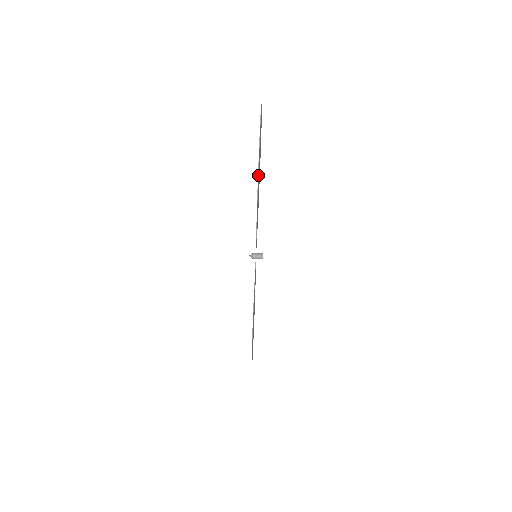
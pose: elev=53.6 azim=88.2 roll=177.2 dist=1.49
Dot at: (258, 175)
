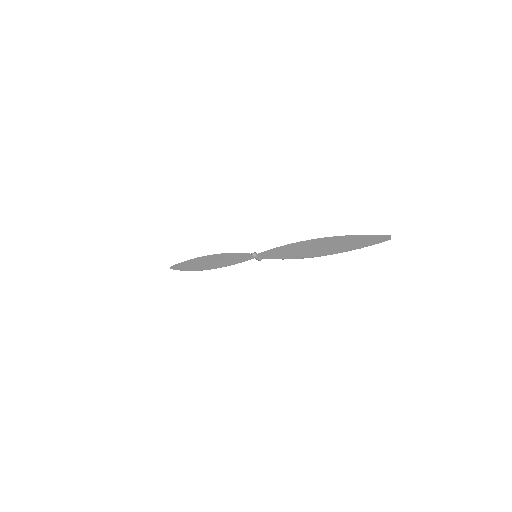
Dot at: (327, 254)
